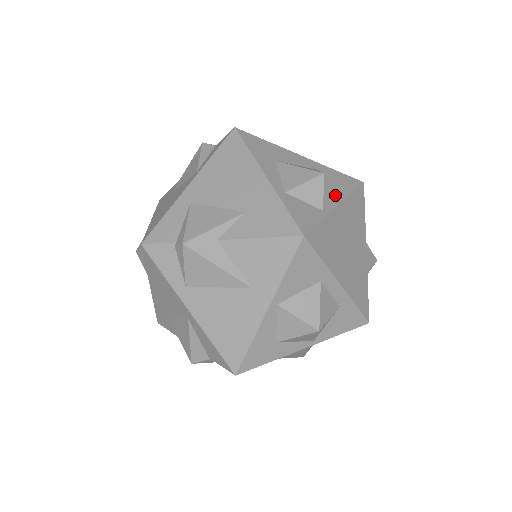
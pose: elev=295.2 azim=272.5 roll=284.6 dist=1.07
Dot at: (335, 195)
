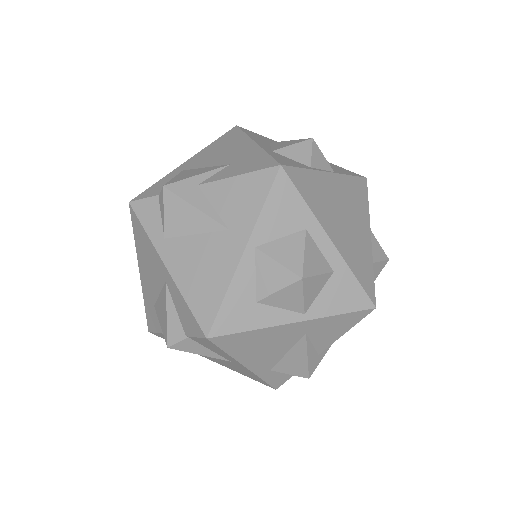
Dot at: (327, 164)
